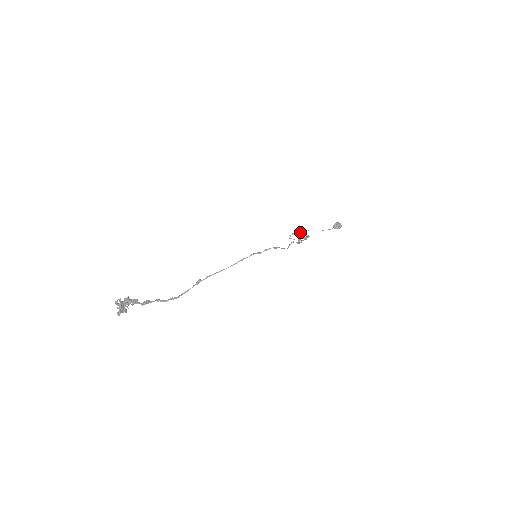
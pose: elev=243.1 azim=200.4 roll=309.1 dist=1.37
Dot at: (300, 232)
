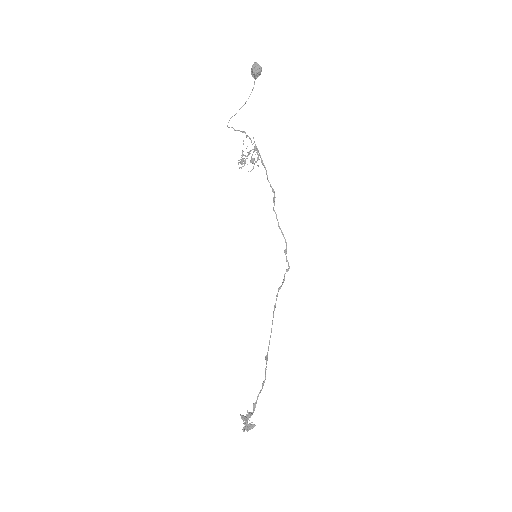
Dot at: occluded
